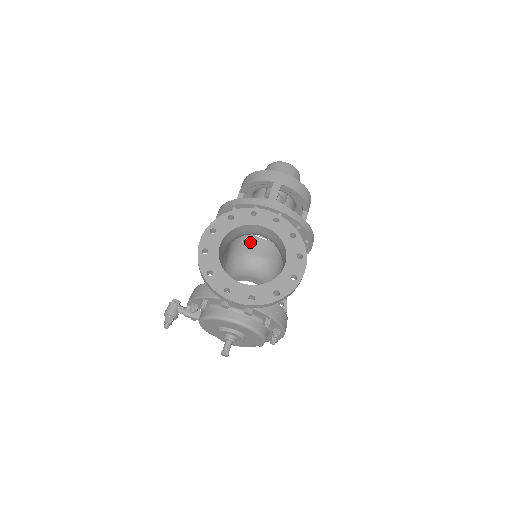
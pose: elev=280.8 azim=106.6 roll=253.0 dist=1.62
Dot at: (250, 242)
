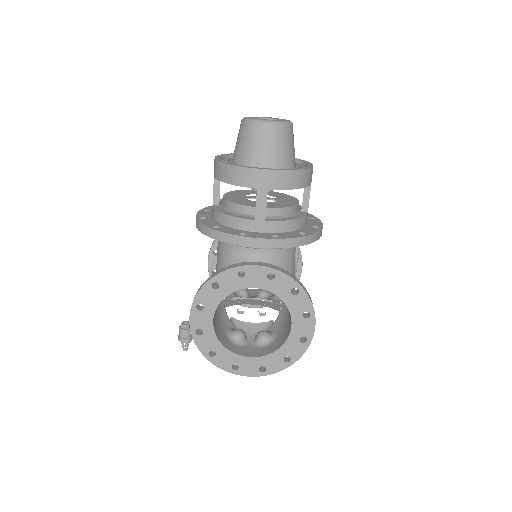
Dot at: occluded
